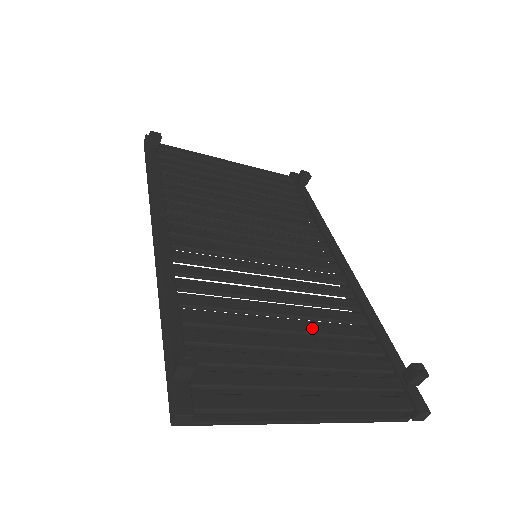
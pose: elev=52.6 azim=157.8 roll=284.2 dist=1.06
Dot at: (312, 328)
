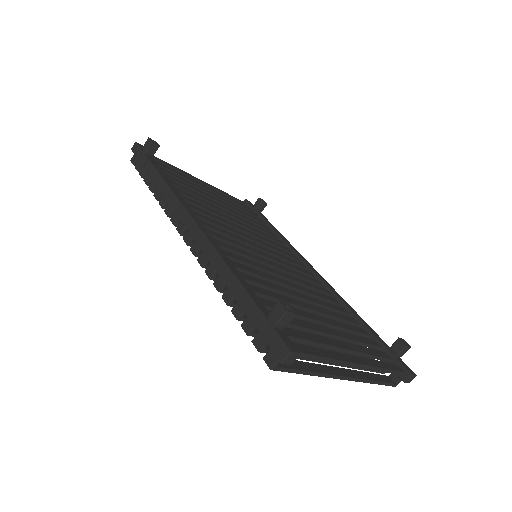
Dot at: (324, 311)
